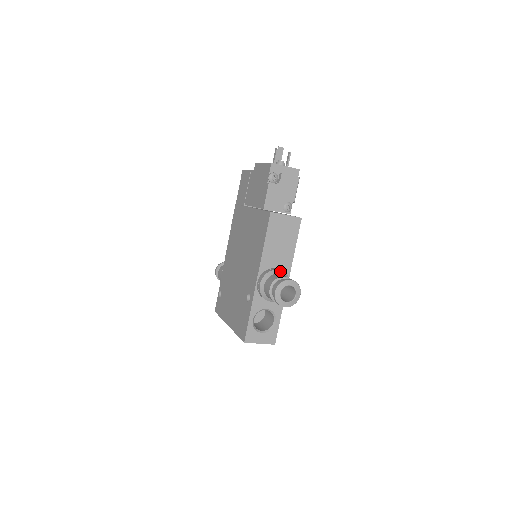
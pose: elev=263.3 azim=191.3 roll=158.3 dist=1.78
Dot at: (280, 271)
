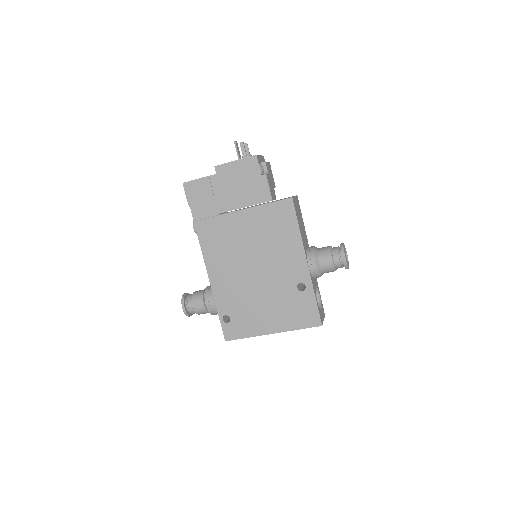
Dot at: (315, 247)
